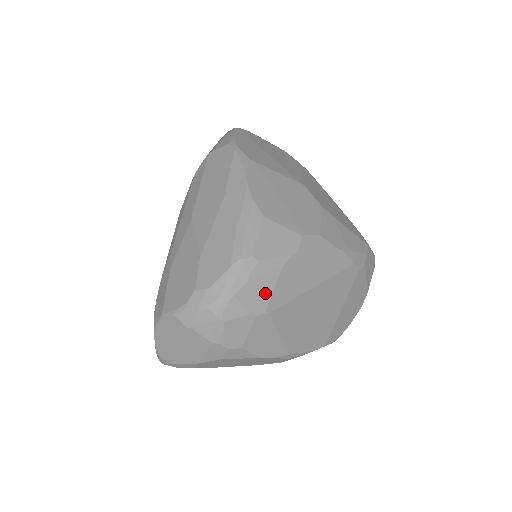
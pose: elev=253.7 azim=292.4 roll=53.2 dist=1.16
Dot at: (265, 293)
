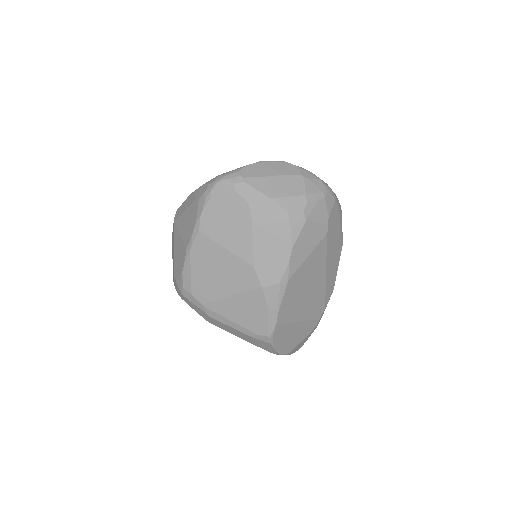
Dot at: (334, 226)
